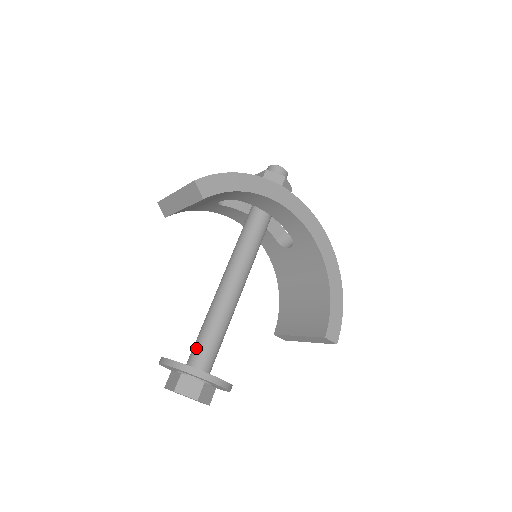
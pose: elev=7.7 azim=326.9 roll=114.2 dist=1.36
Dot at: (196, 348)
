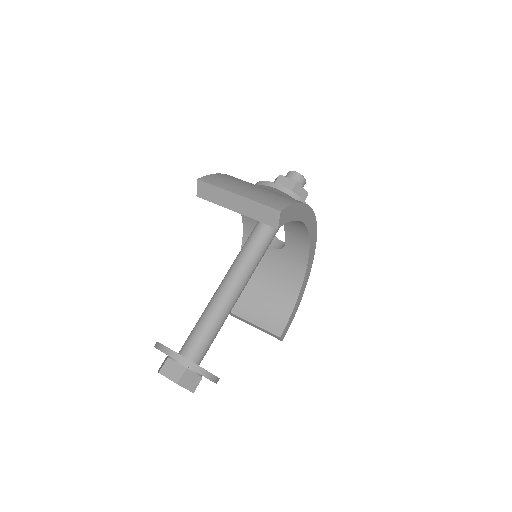
Dot at: (197, 342)
